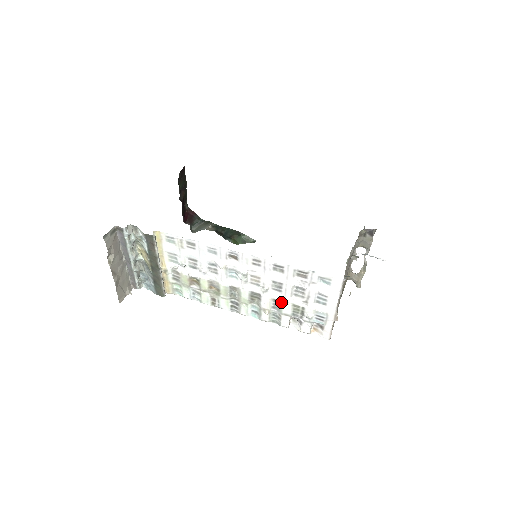
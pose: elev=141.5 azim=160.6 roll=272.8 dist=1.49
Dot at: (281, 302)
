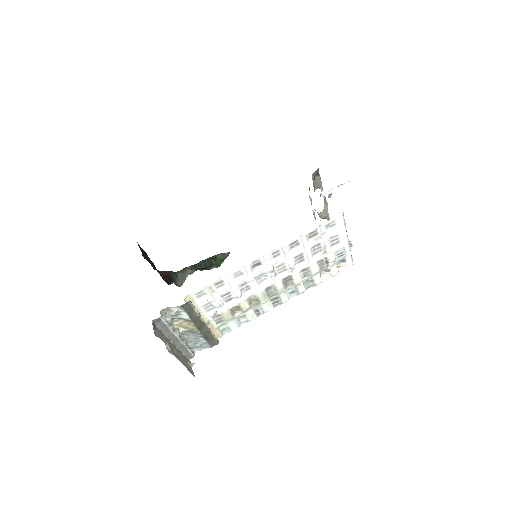
Dot at: (308, 268)
